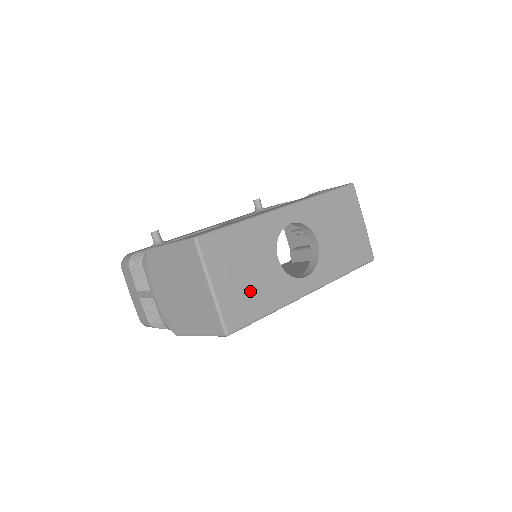
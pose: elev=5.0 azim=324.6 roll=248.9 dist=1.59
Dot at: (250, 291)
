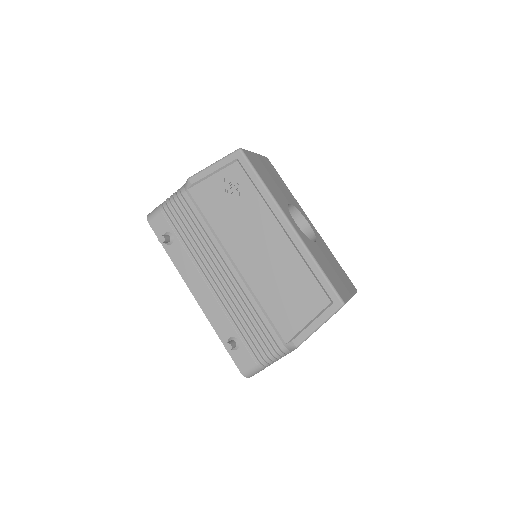
Dot at: (266, 175)
